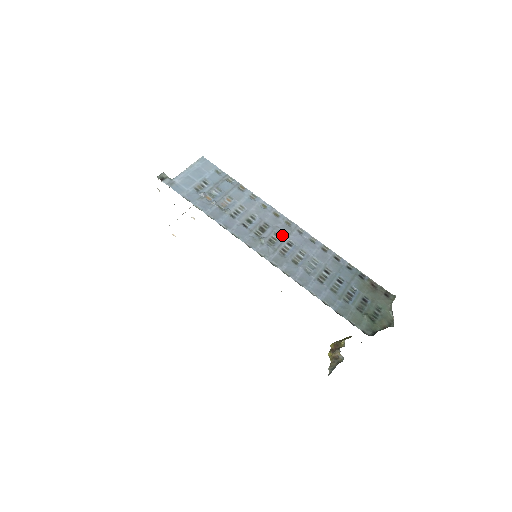
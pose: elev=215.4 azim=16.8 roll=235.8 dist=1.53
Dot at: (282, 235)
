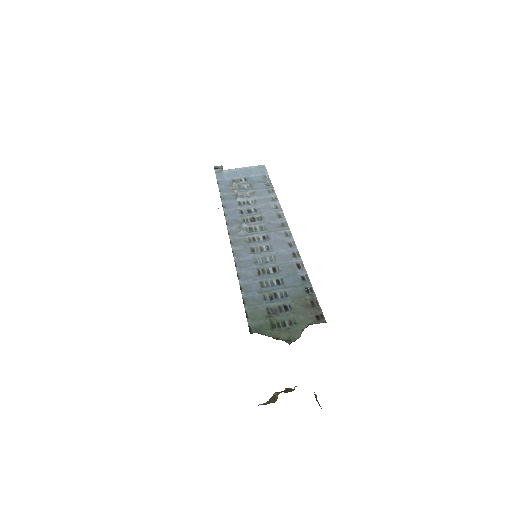
Dot at: (266, 229)
